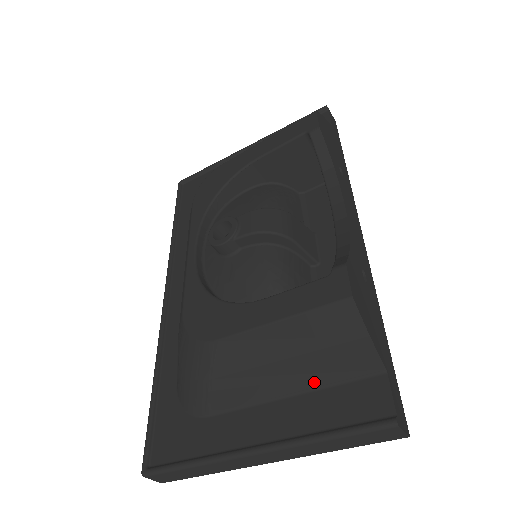
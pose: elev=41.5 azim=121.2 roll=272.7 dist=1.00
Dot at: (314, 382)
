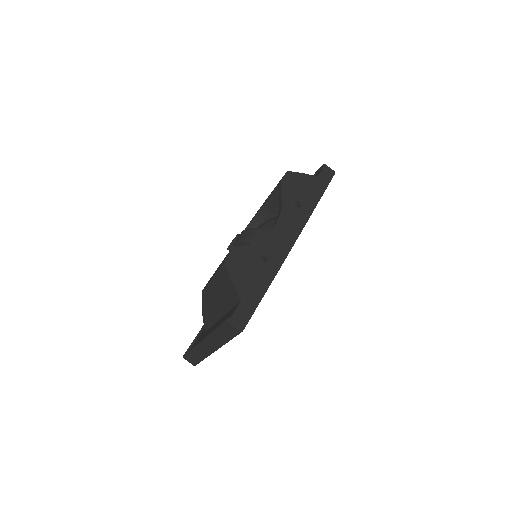
Dot at: (226, 309)
